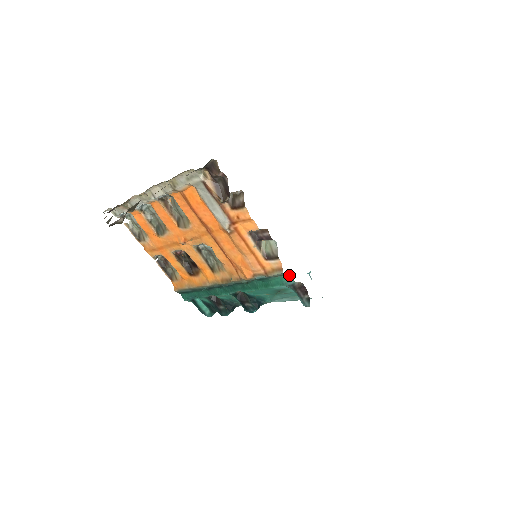
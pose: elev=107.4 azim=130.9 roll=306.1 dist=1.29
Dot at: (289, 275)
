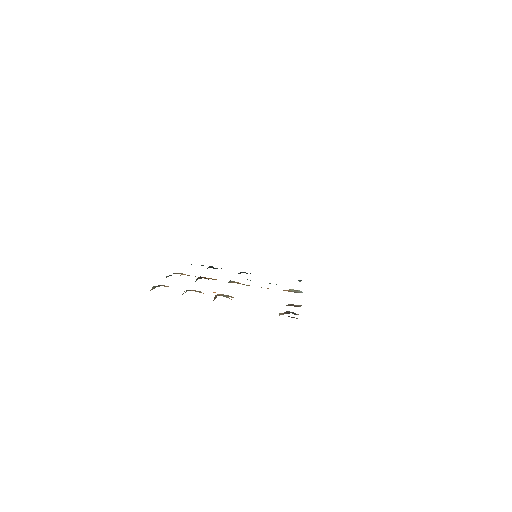
Dot at: occluded
